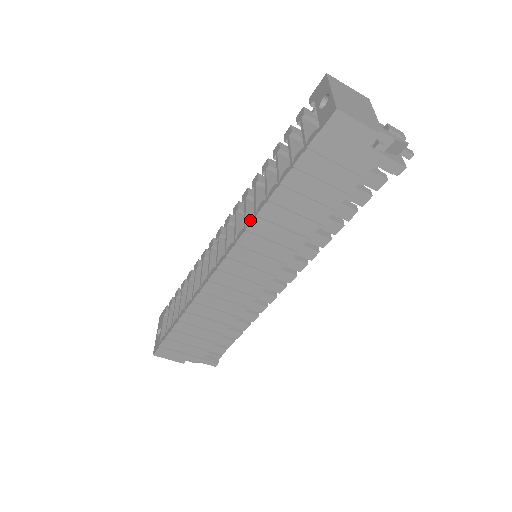
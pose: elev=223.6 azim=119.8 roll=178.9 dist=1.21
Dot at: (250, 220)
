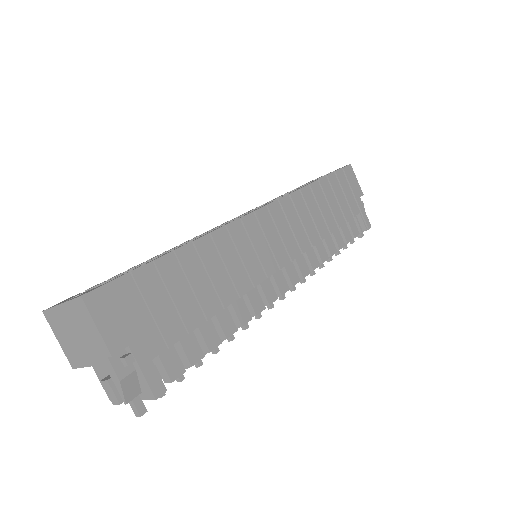
Dot at: occluded
